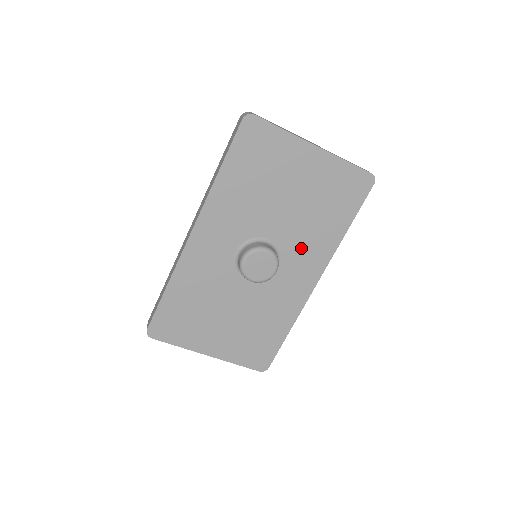
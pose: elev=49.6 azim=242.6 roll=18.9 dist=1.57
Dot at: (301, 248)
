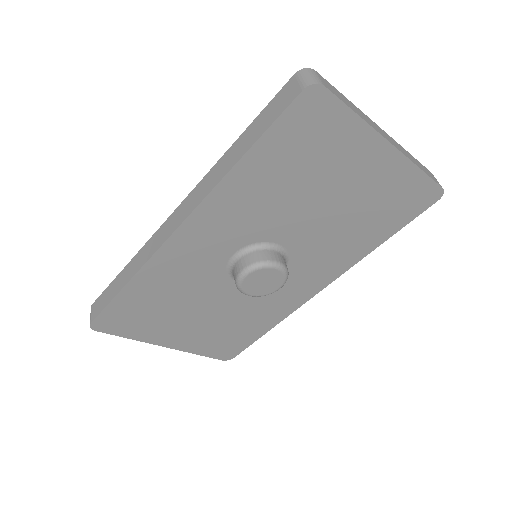
Dot at: (317, 257)
